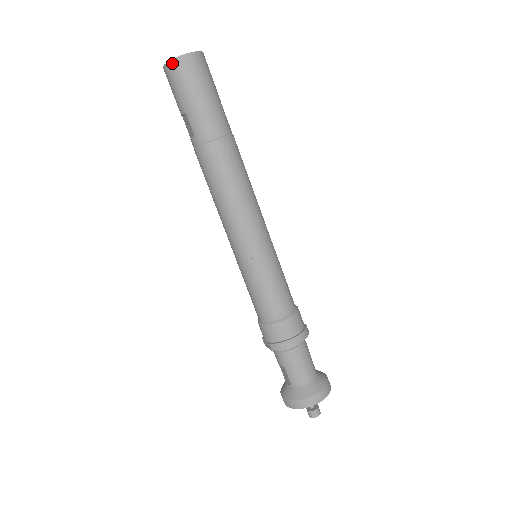
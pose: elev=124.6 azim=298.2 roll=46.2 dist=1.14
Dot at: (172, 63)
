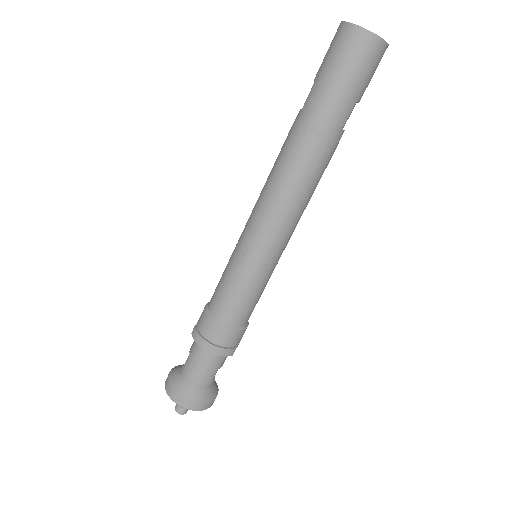
Dot at: (345, 25)
